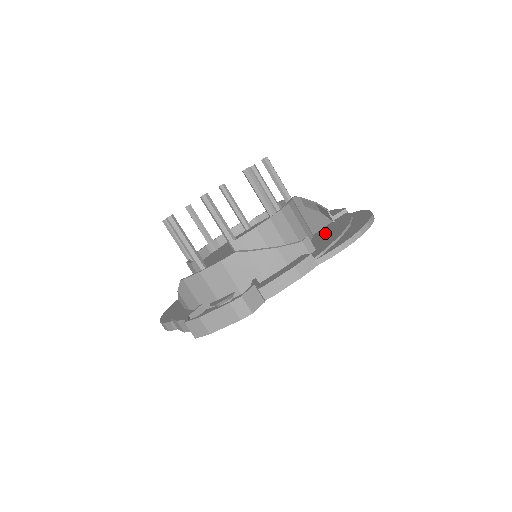
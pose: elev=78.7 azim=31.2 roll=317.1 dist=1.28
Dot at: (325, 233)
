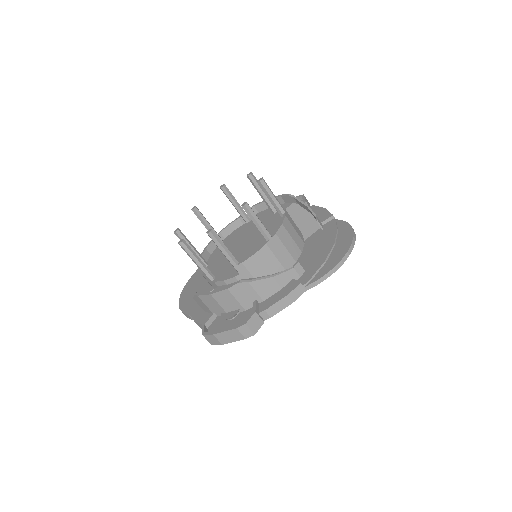
Dot at: (314, 246)
